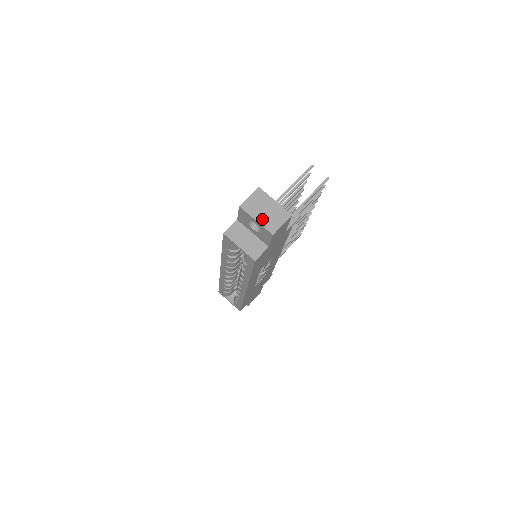
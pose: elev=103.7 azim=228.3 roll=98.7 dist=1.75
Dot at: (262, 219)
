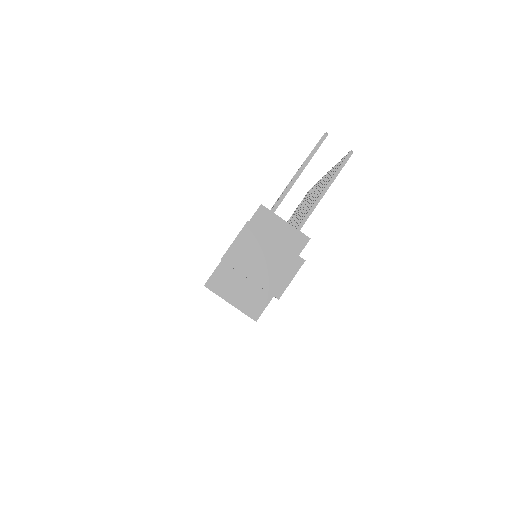
Dot at: (259, 276)
